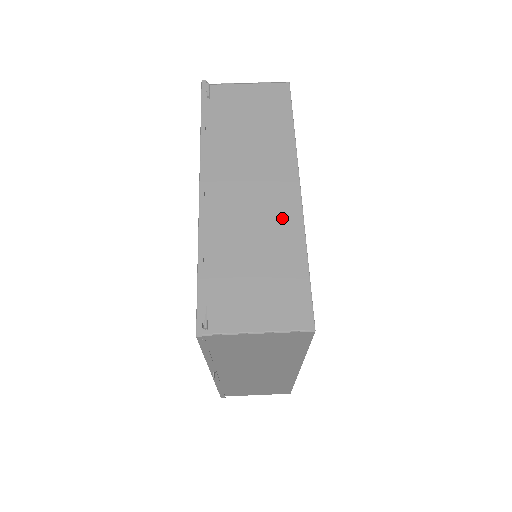
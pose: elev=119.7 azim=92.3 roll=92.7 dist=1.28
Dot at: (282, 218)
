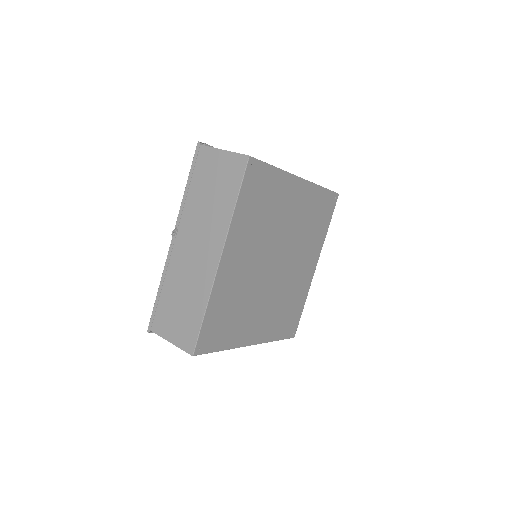
Dot at: occluded
